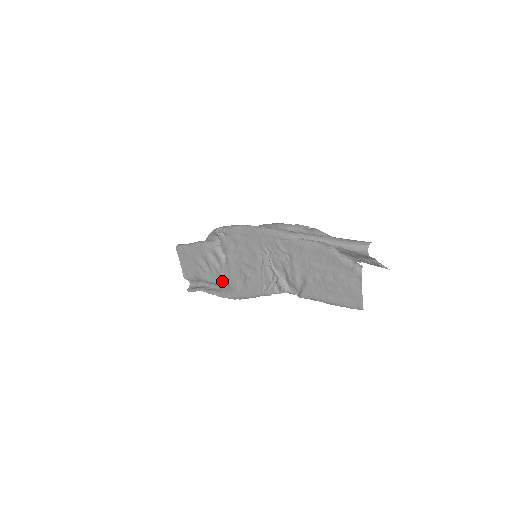
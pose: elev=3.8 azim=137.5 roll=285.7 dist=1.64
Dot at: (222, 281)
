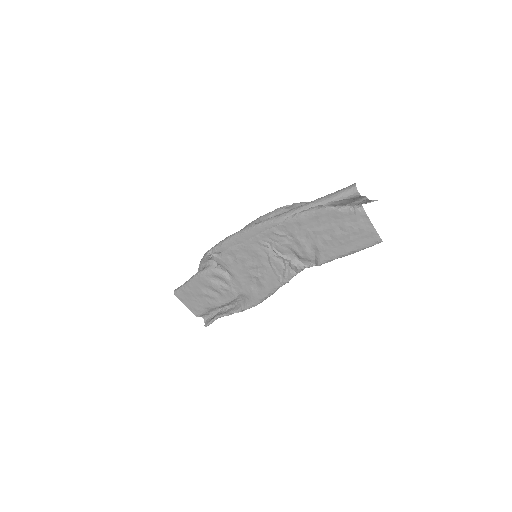
Dot at: (236, 296)
